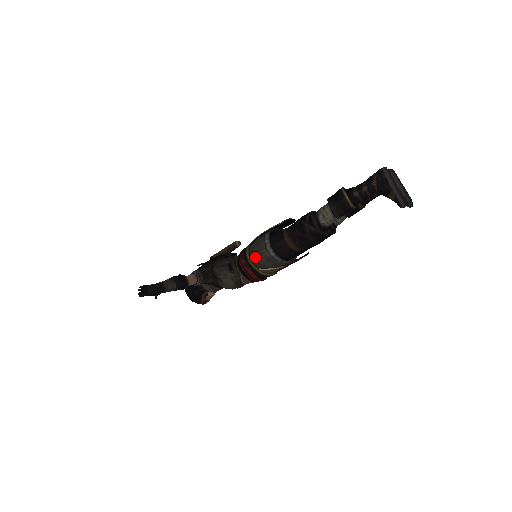
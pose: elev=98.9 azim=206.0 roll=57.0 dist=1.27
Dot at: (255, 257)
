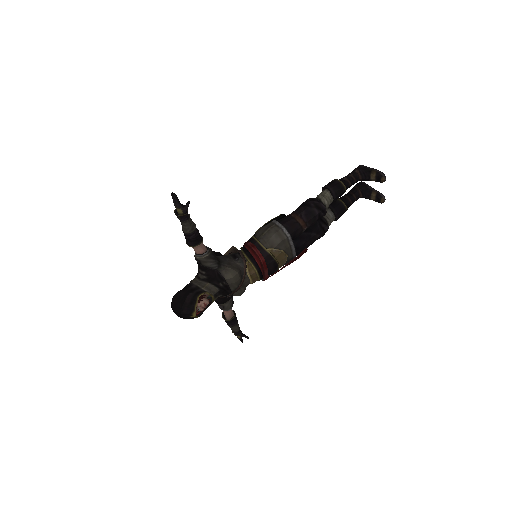
Dot at: (264, 234)
